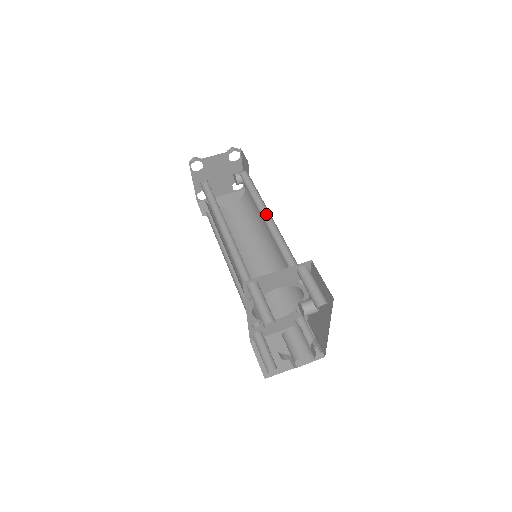
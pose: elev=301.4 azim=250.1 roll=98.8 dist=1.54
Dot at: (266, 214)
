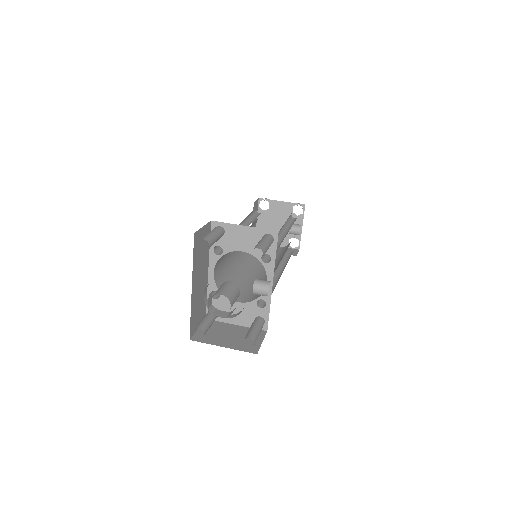
Dot at: (286, 234)
